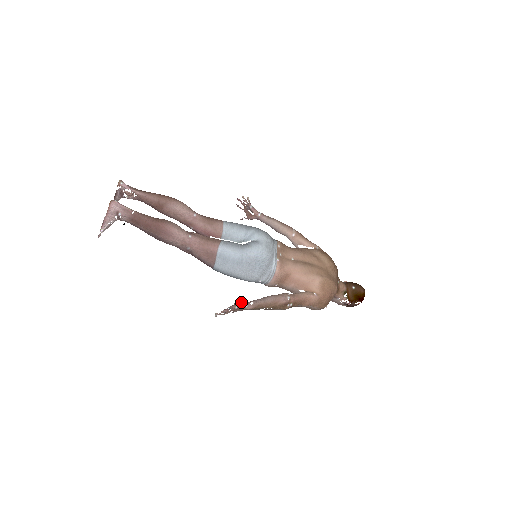
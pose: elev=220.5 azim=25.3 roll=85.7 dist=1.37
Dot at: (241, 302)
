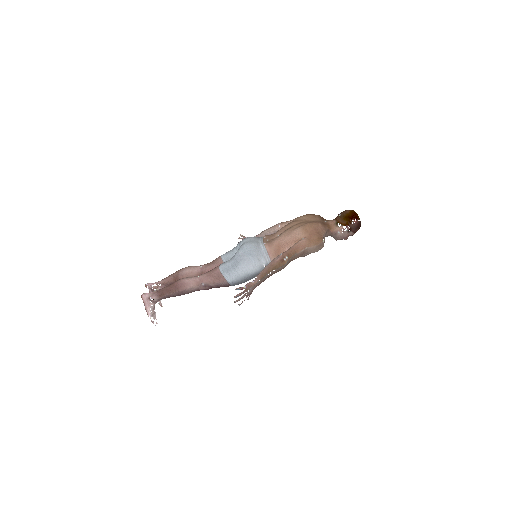
Dot at: (248, 283)
